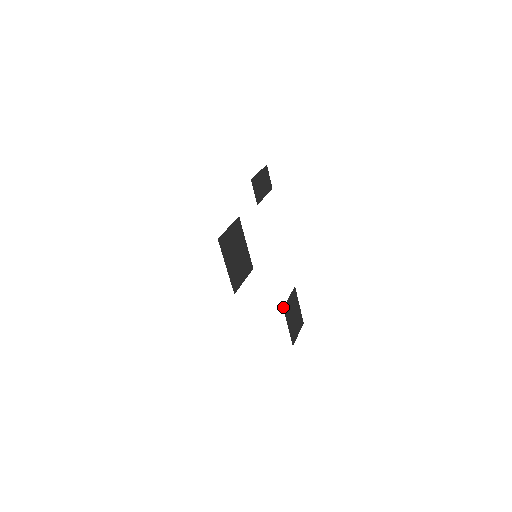
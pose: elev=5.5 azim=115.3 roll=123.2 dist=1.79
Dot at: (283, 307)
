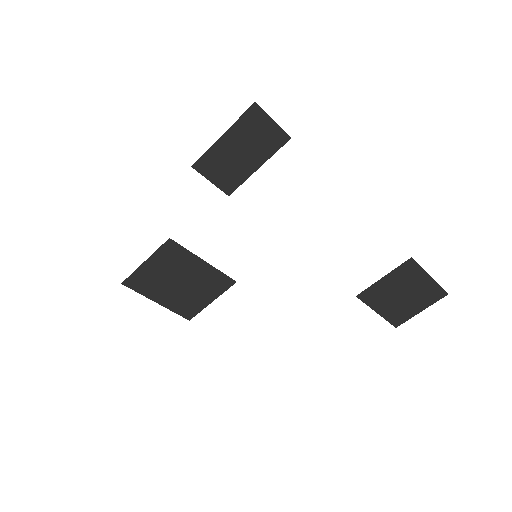
Dot at: (357, 295)
